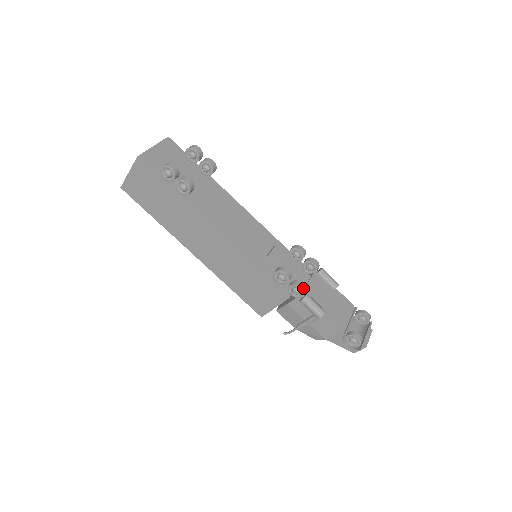
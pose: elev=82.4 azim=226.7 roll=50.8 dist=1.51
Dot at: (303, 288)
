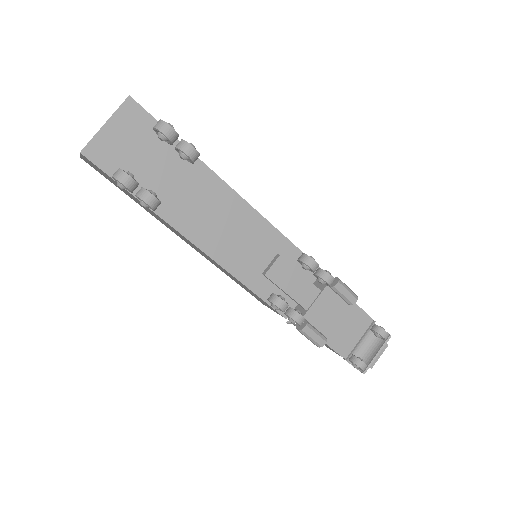
Dot at: (301, 321)
